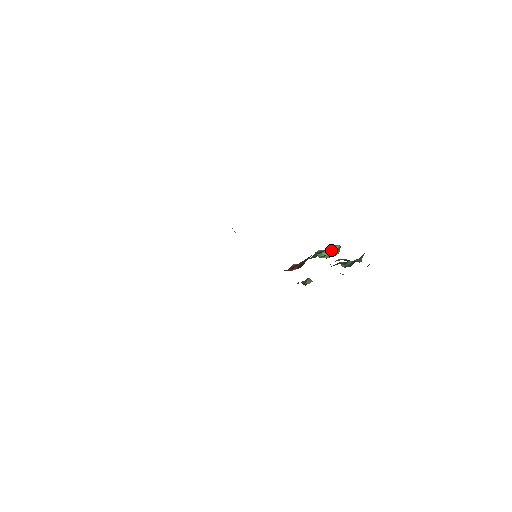
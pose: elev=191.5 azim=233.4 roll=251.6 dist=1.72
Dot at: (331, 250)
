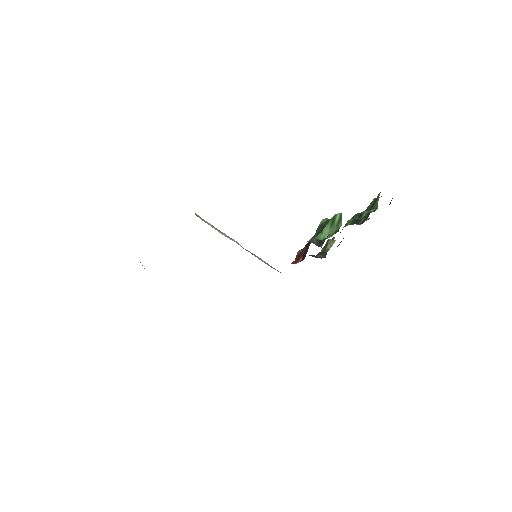
Dot at: (332, 223)
